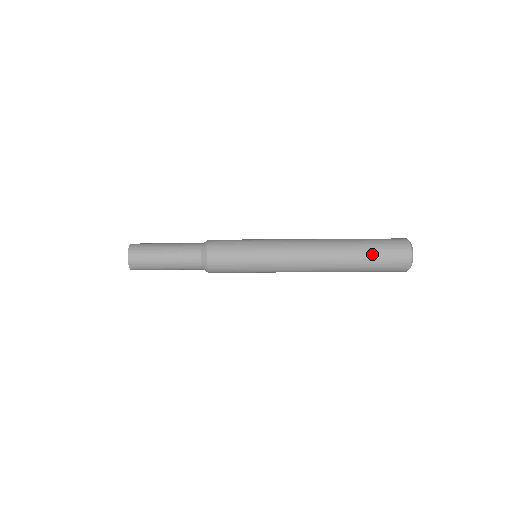
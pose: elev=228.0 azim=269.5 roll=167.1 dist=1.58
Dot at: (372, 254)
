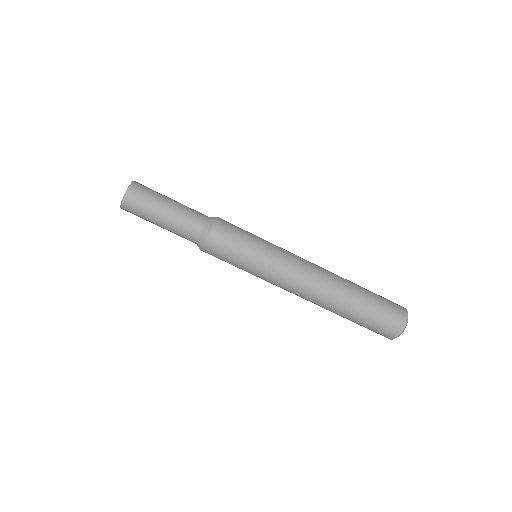
Dot at: (372, 302)
